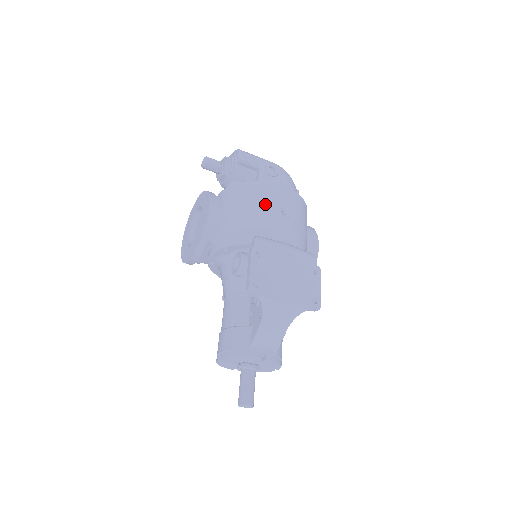
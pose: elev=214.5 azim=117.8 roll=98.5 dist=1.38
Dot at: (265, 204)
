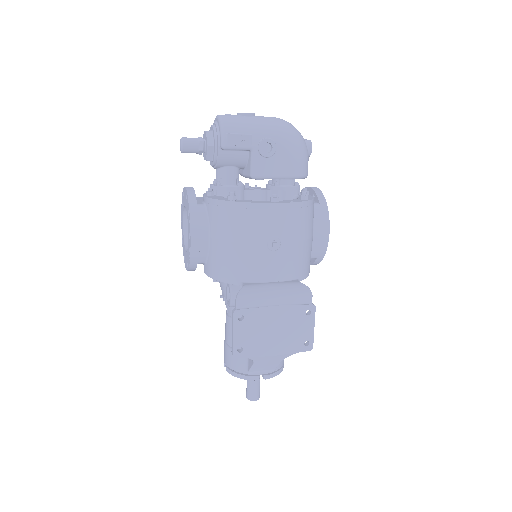
Dot at: (251, 236)
